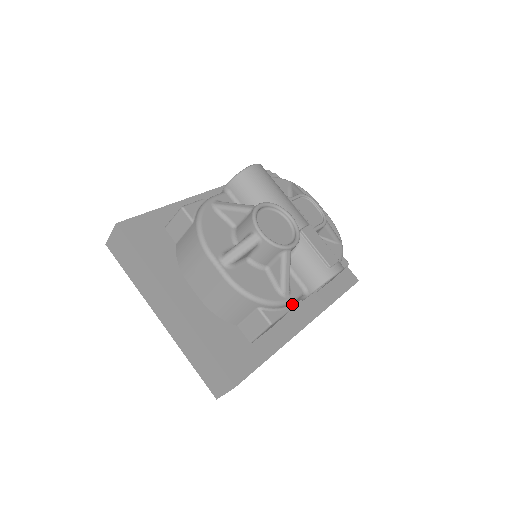
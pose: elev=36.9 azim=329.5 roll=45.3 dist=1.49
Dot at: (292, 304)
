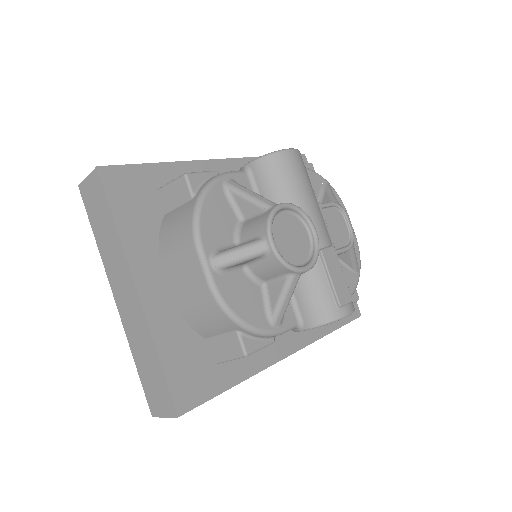
Dot at: occluded
